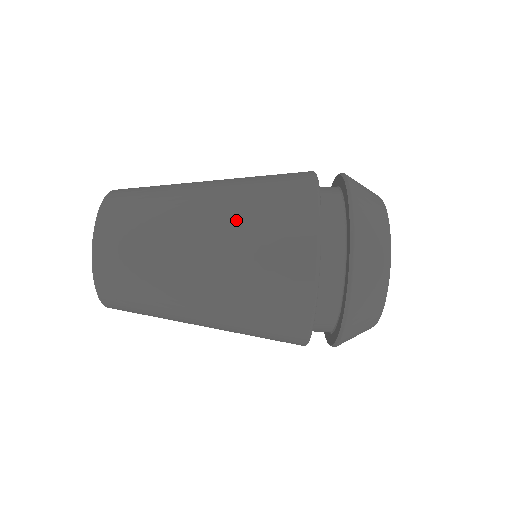
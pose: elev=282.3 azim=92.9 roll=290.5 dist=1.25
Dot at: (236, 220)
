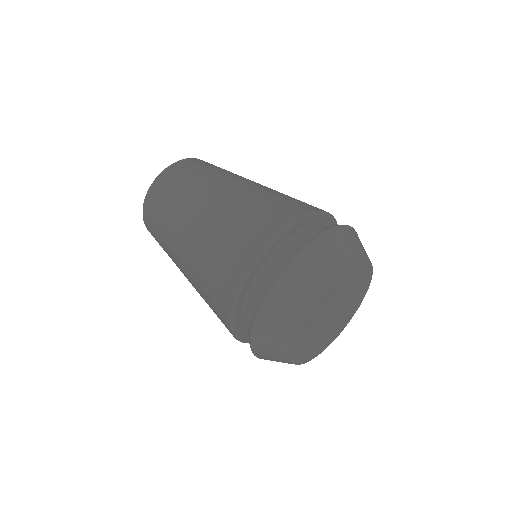
Dot at: occluded
